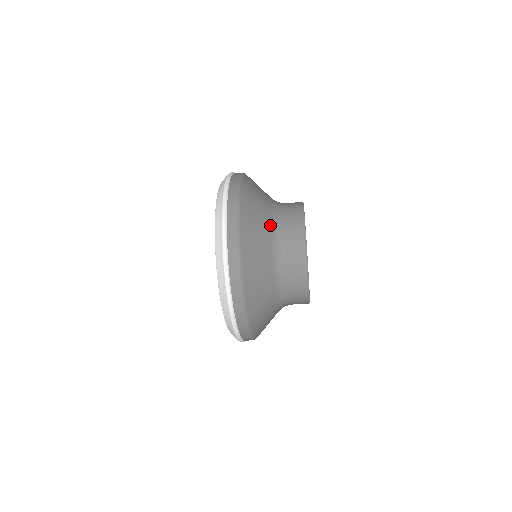
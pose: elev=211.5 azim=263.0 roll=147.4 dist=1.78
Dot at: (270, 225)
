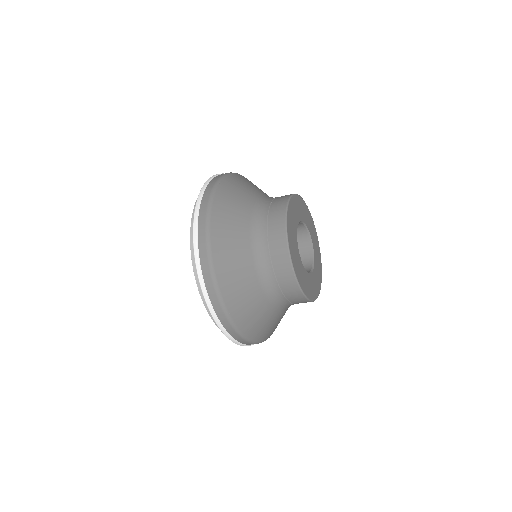
Dot at: (259, 284)
